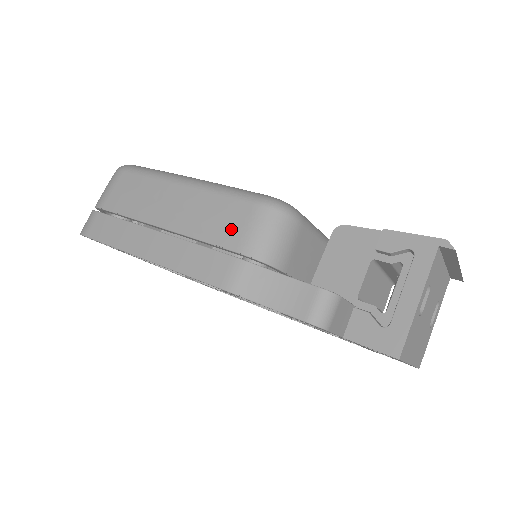
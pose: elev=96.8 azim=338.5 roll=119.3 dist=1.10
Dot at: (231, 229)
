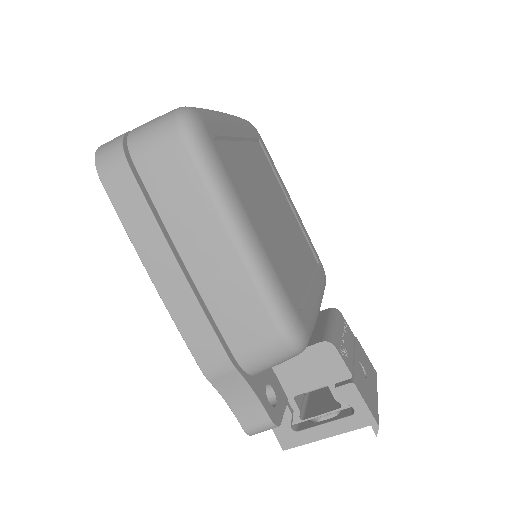
Dot at: (244, 335)
